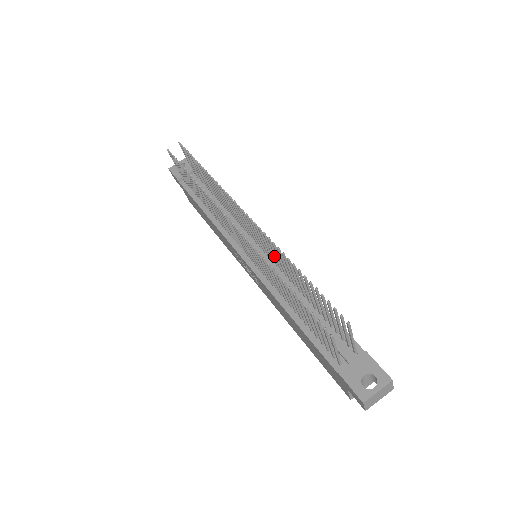
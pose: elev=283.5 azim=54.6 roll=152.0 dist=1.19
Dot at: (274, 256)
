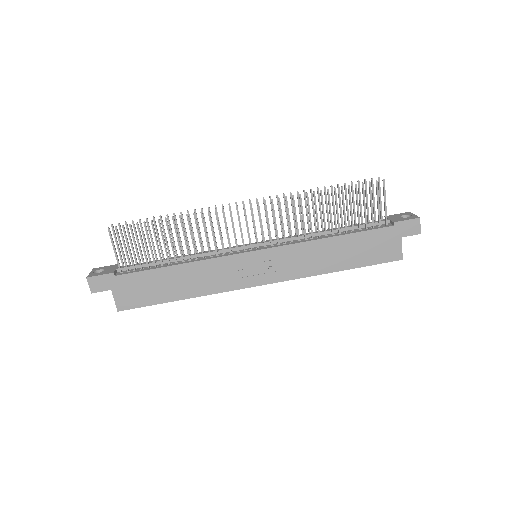
Dot at: occluded
